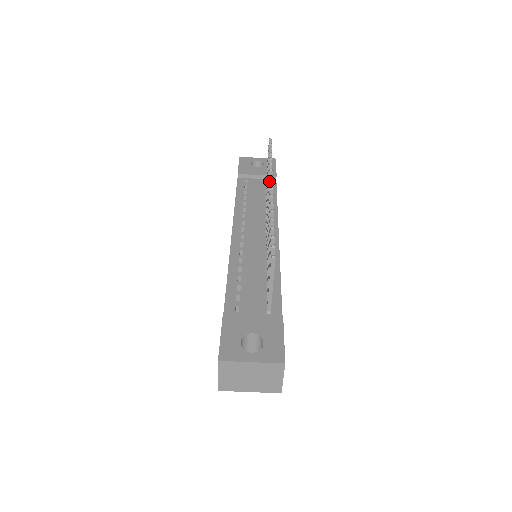
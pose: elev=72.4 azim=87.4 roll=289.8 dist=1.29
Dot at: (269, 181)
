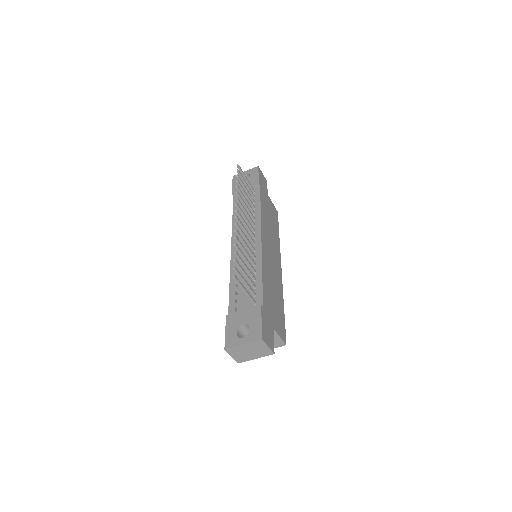
Dot at: (237, 208)
